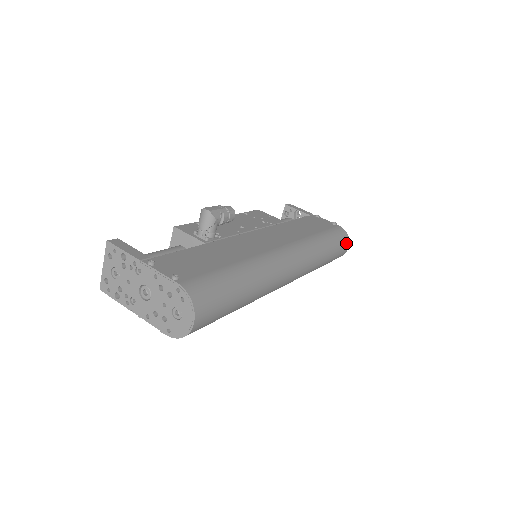
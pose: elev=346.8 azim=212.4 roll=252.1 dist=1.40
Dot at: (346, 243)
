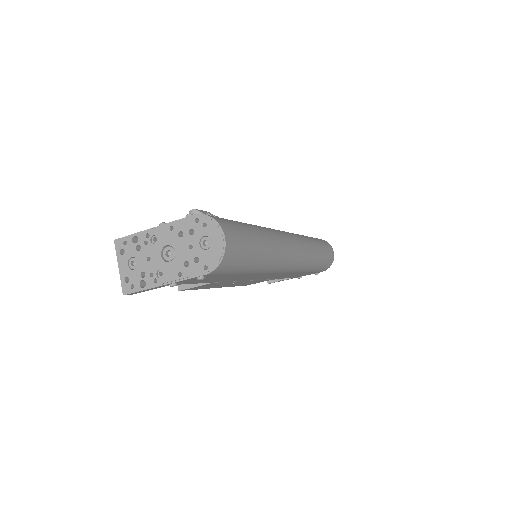
Dot at: (329, 246)
